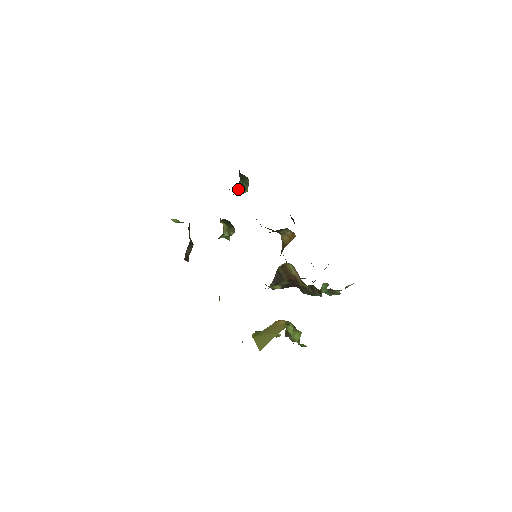
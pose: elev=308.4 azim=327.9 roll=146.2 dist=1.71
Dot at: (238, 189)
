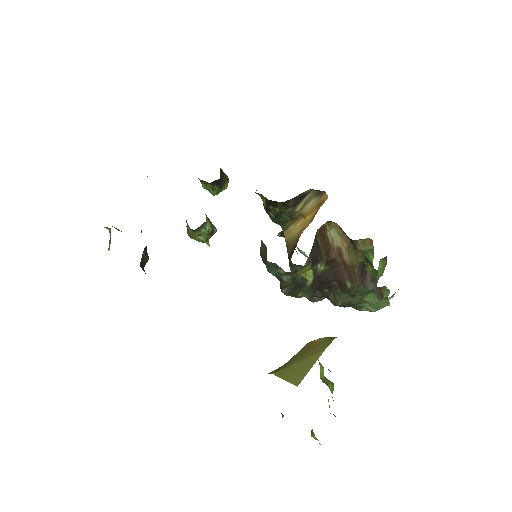
Dot at: (220, 174)
